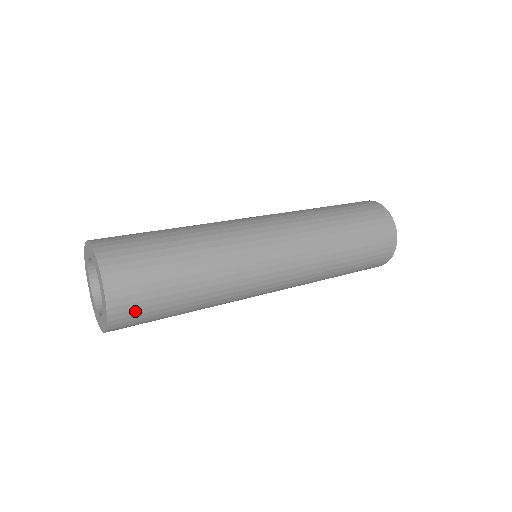
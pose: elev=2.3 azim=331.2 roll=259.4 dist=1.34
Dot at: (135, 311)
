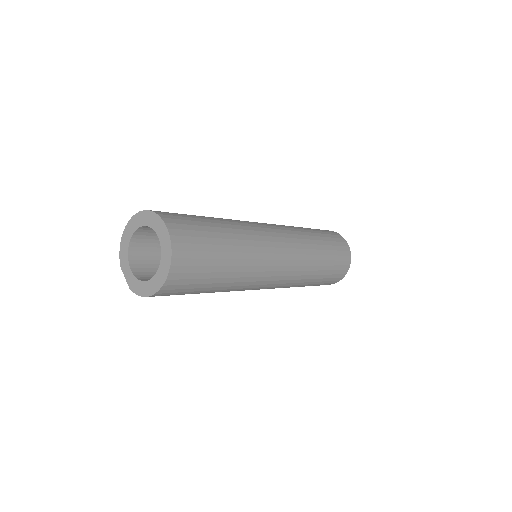
Dot at: (191, 253)
